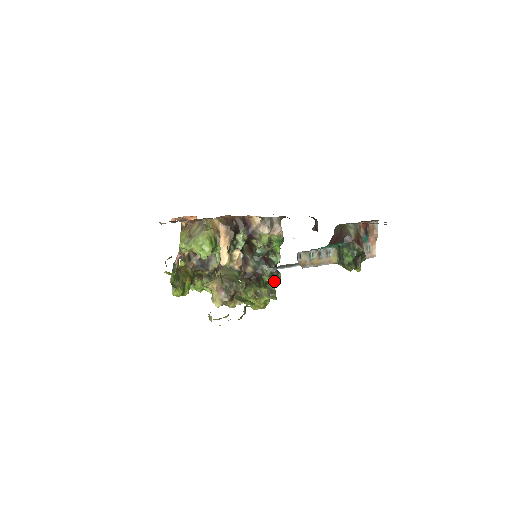
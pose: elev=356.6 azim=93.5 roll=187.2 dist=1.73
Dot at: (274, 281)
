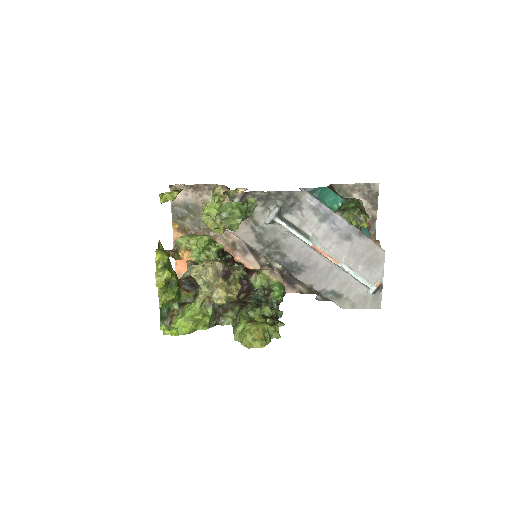
Dot at: occluded
